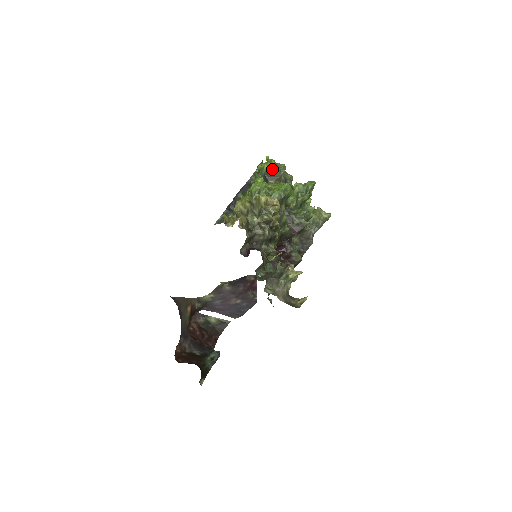
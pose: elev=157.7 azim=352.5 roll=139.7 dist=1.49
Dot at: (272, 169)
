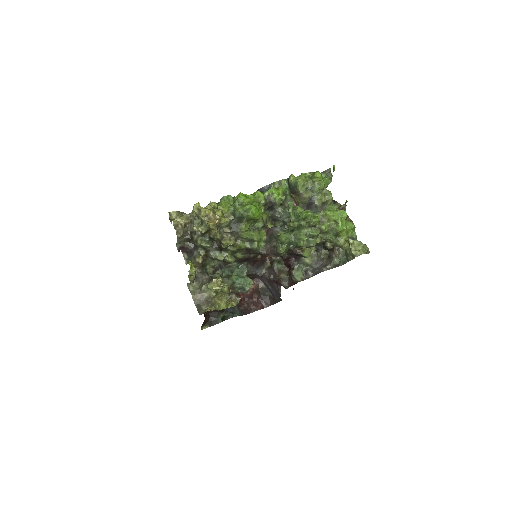
Dot at: (295, 183)
